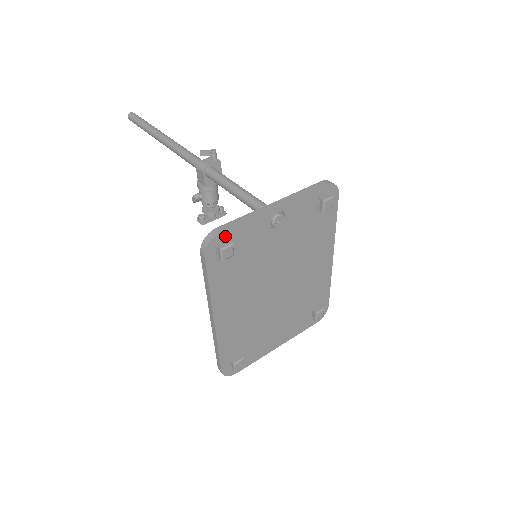
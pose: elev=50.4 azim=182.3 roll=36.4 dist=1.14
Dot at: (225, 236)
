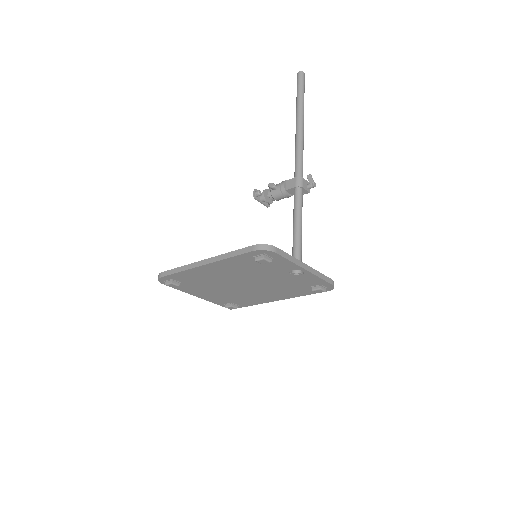
Dot at: (274, 255)
